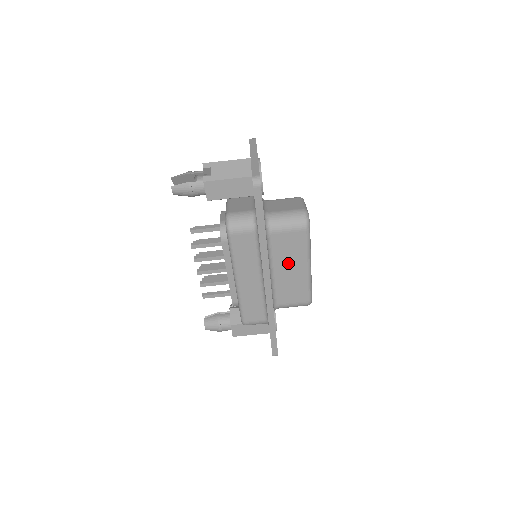
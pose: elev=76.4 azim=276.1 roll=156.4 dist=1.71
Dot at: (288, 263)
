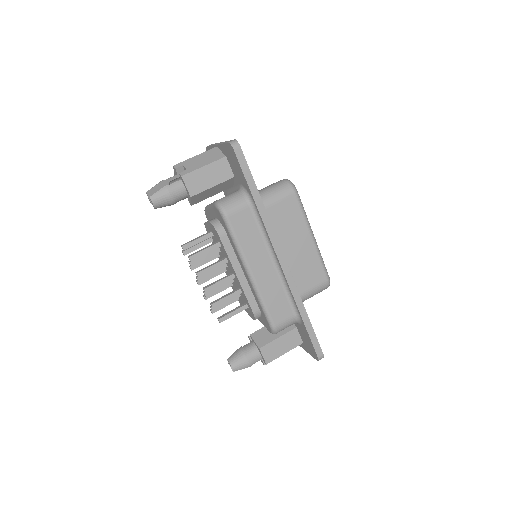
Dot at: (292, 238)
